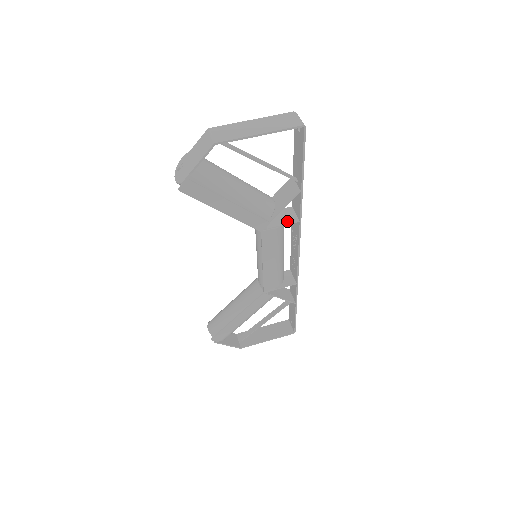
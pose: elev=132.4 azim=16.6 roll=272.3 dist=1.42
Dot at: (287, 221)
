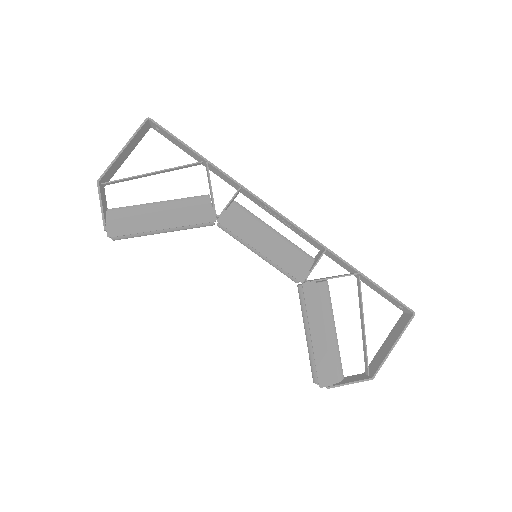
Dot at: (233, 197)
